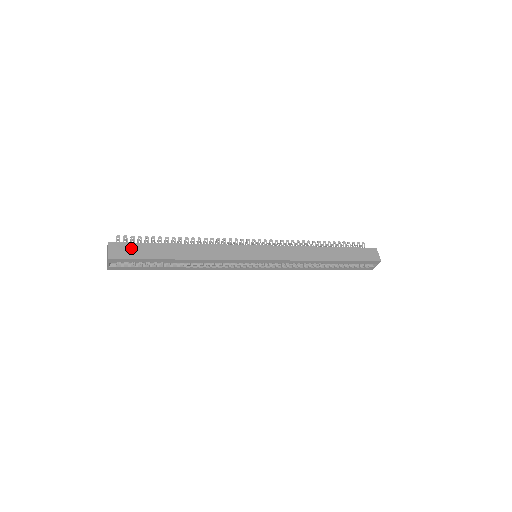
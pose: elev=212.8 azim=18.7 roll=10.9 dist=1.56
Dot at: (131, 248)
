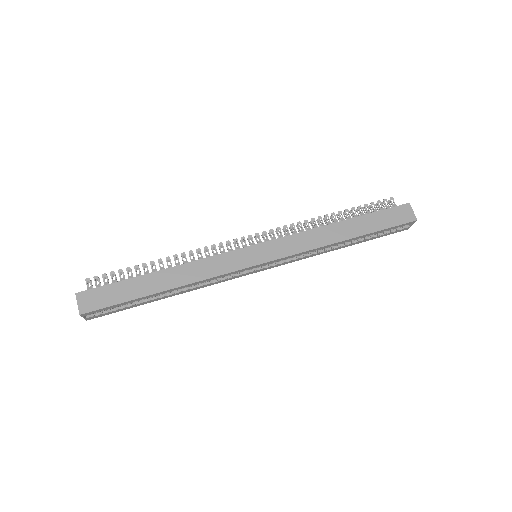
Dot at: (103, 293)
